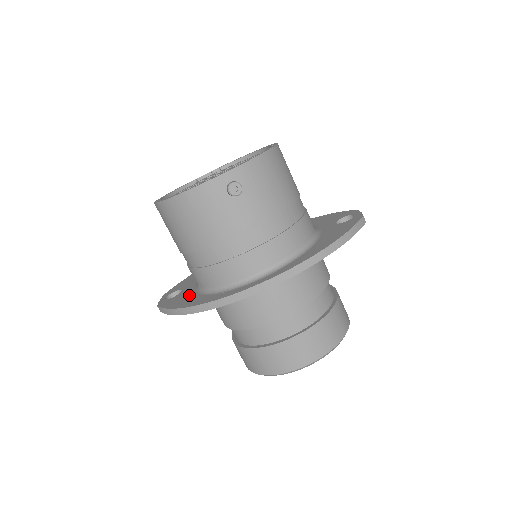
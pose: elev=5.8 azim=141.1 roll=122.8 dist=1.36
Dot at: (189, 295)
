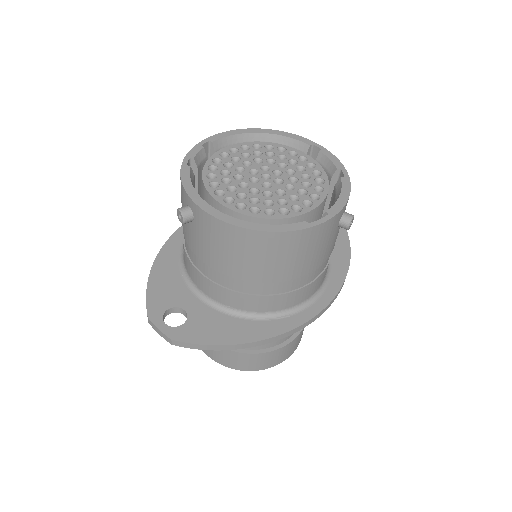
Dot at: (220, 320)
